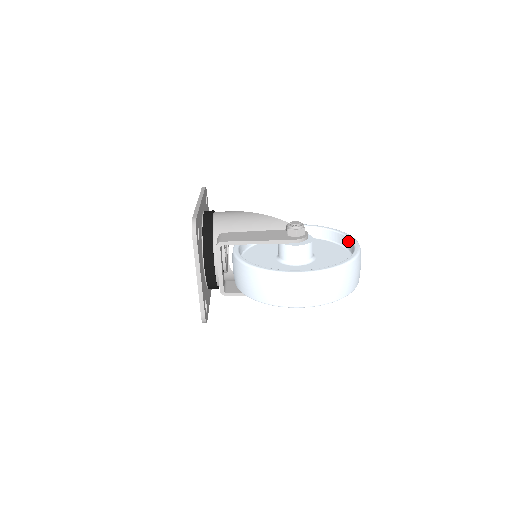
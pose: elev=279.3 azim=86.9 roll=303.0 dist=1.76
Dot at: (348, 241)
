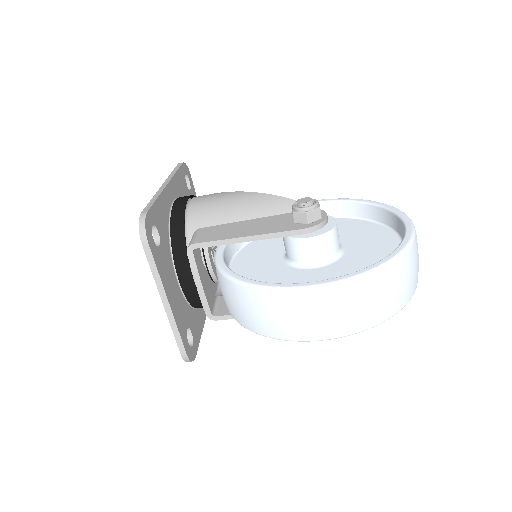
Dot at: (394, 219)
